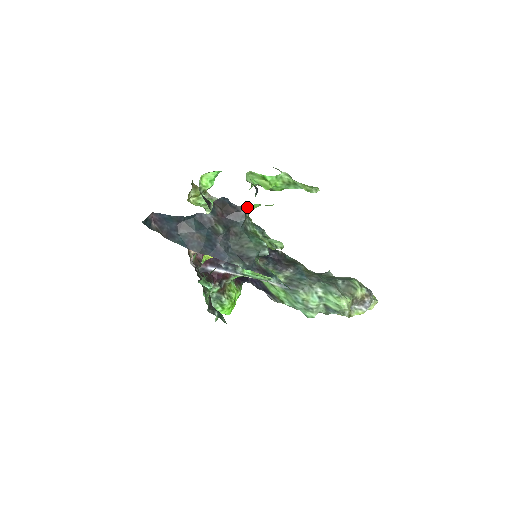
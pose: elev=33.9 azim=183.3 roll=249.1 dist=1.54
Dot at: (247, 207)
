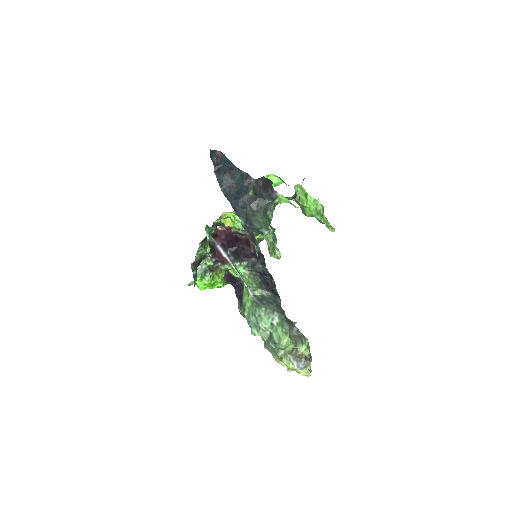
Dot at: (280, 196)
